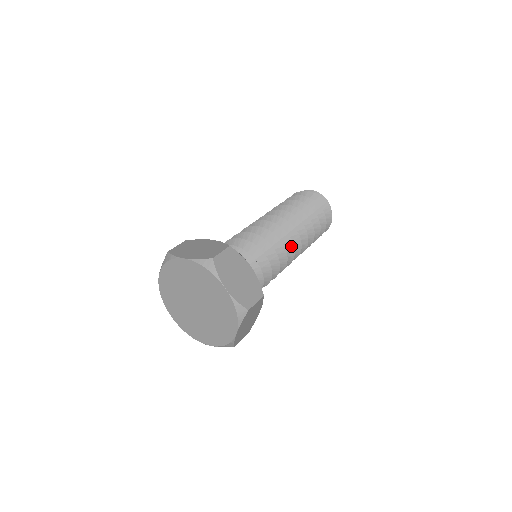
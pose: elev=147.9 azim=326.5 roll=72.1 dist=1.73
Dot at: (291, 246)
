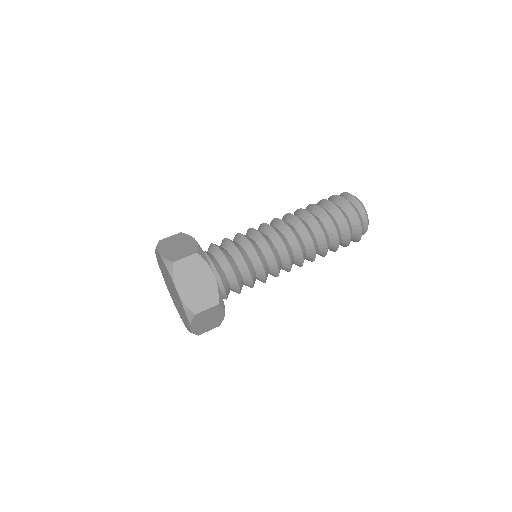
Dot at: (287, 271)
